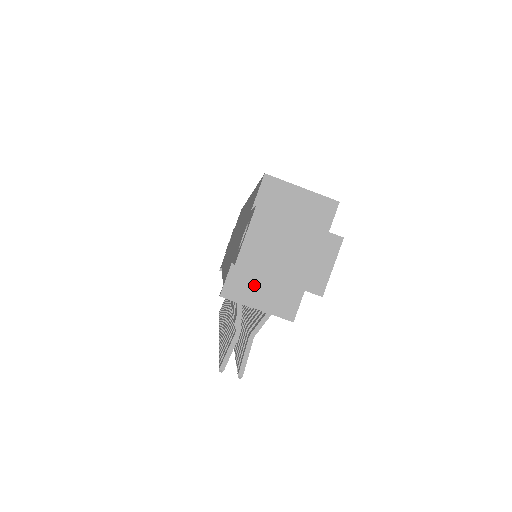
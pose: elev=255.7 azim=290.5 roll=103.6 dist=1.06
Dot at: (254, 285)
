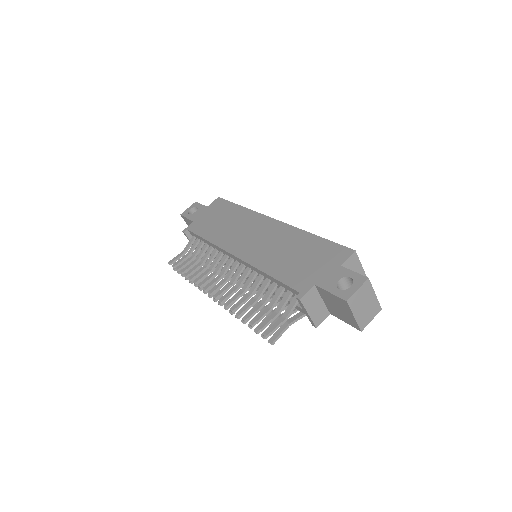
Dot at: (315, 301)
